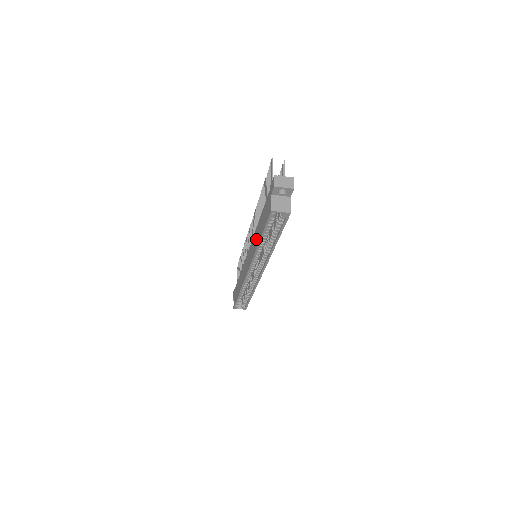
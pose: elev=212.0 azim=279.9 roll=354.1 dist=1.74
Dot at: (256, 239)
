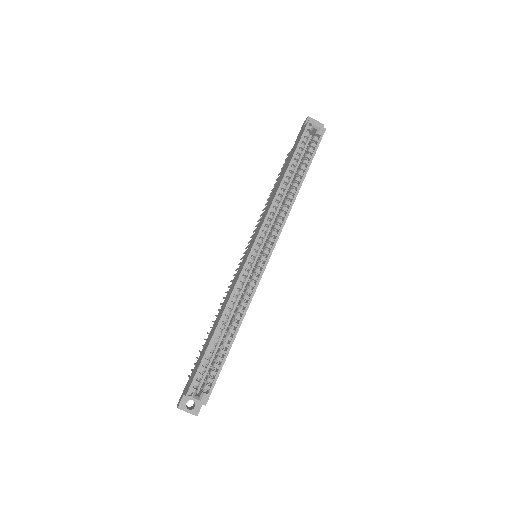
Dot at: (273, 195)
